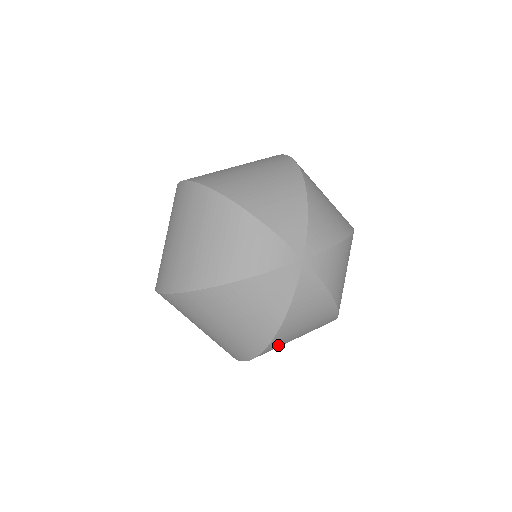
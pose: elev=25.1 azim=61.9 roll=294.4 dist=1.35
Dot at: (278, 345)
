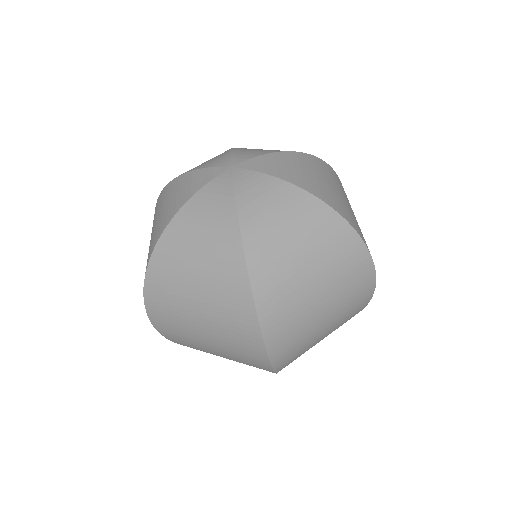
Dot at: (275, 276)
